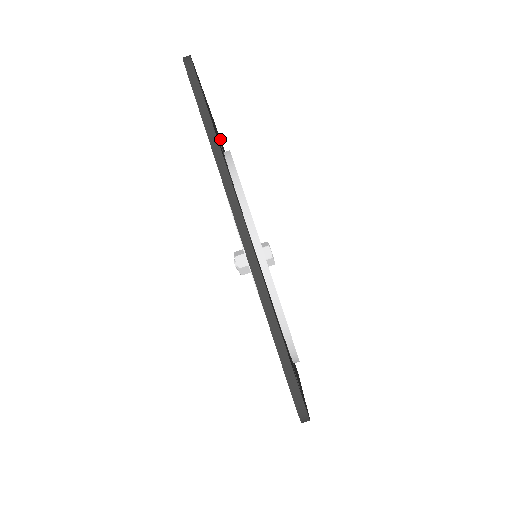
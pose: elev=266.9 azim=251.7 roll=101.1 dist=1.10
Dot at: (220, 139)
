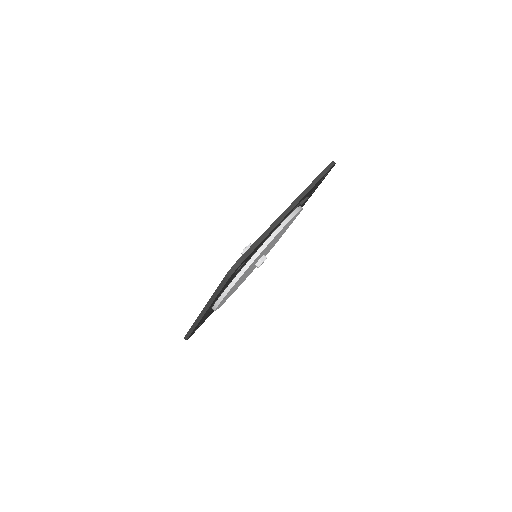
Dot at: occluded
